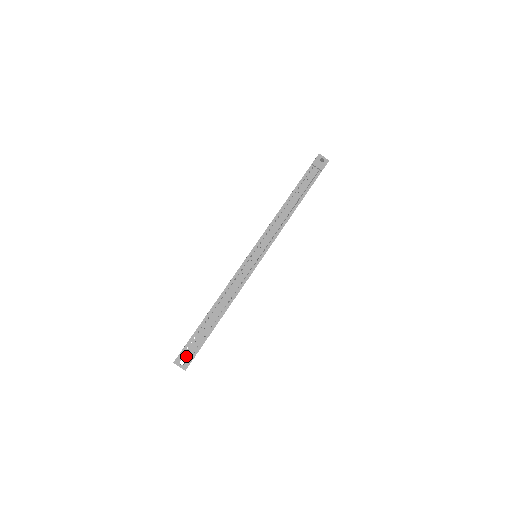
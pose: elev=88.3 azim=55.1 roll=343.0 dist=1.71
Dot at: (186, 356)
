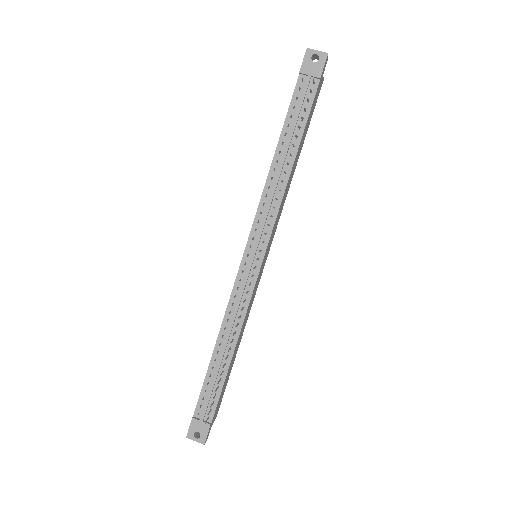
Dot at: (199, 426)
